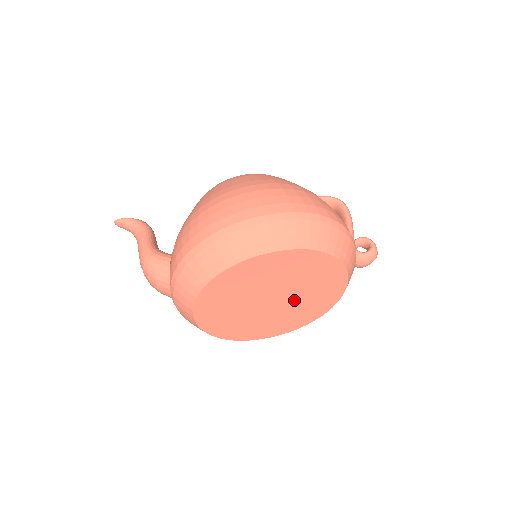
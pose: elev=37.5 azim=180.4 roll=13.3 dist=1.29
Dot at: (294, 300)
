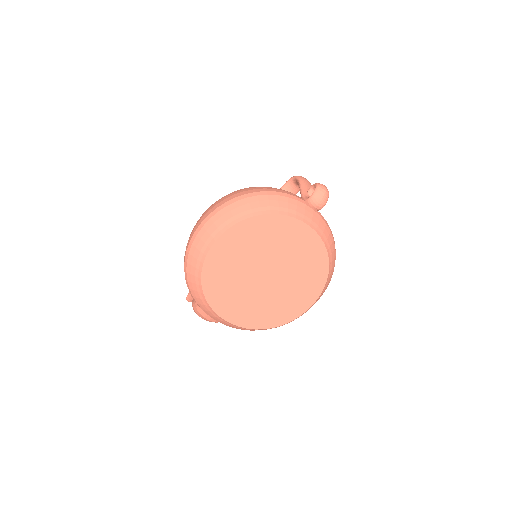
Dot at: (284, 265)
